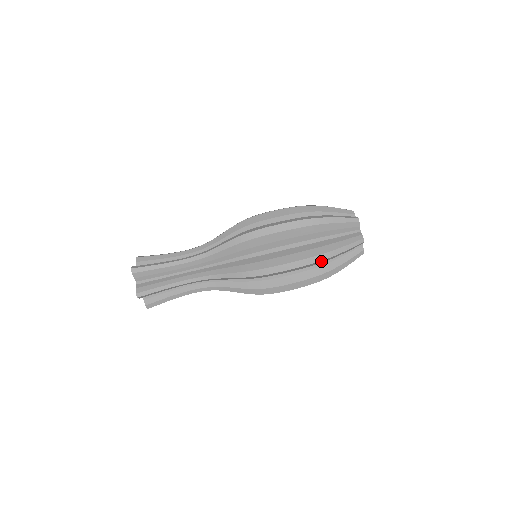
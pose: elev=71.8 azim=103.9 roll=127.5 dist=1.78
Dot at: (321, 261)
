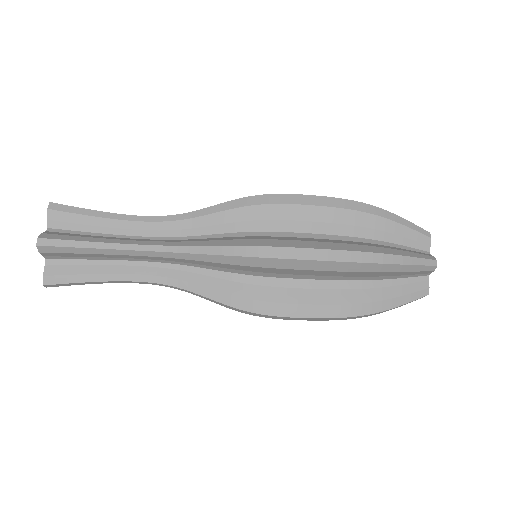
Dot at: (370, 265)
